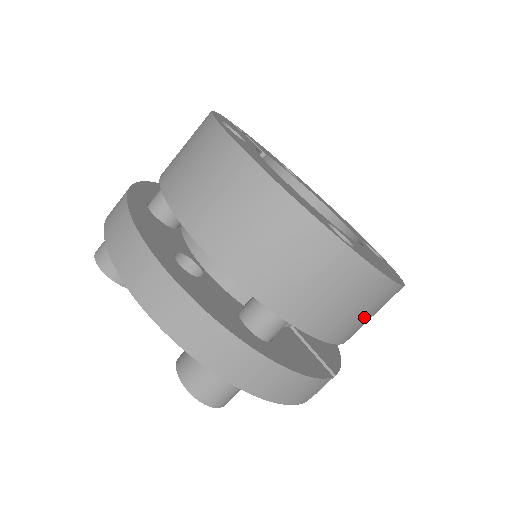
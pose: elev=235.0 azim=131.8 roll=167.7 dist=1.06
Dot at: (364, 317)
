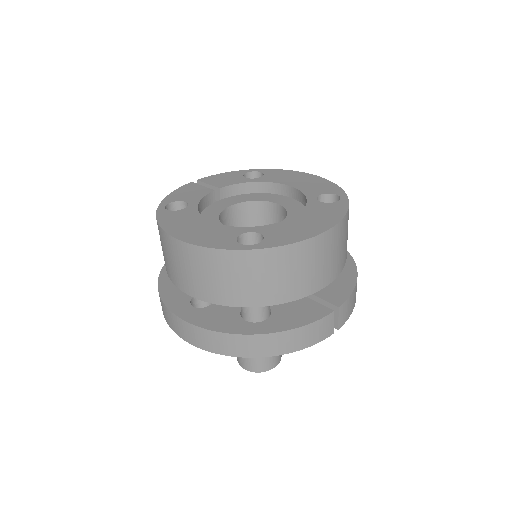
Dot at: (315, 267)
